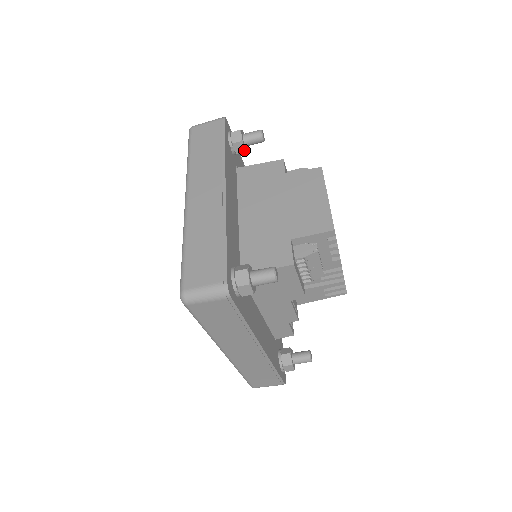
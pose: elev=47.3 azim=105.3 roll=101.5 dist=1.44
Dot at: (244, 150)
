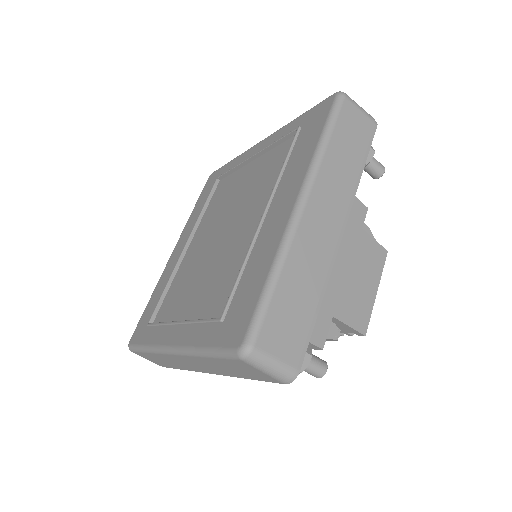
Dot at: occluded
